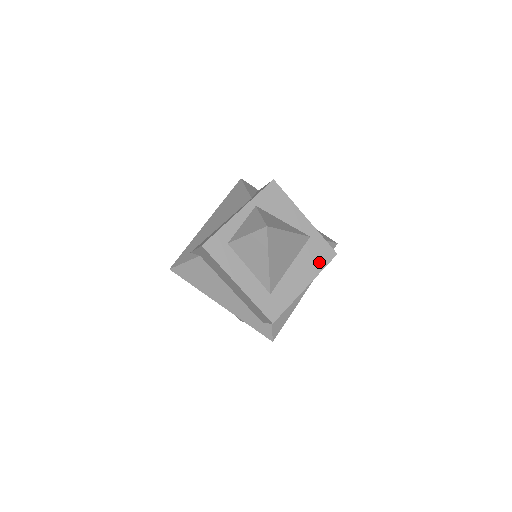
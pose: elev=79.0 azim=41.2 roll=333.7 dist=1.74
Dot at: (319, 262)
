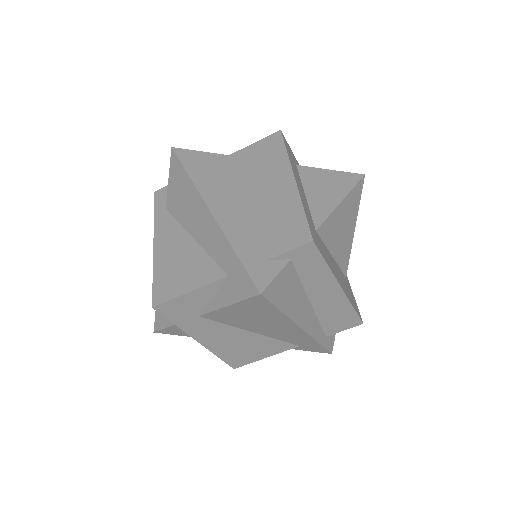
Dot at: (351, 299)
